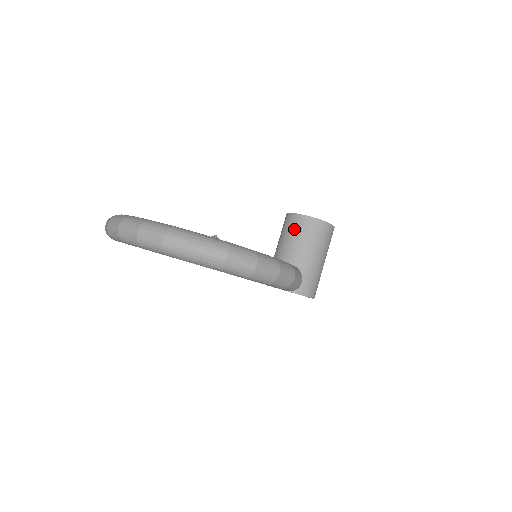
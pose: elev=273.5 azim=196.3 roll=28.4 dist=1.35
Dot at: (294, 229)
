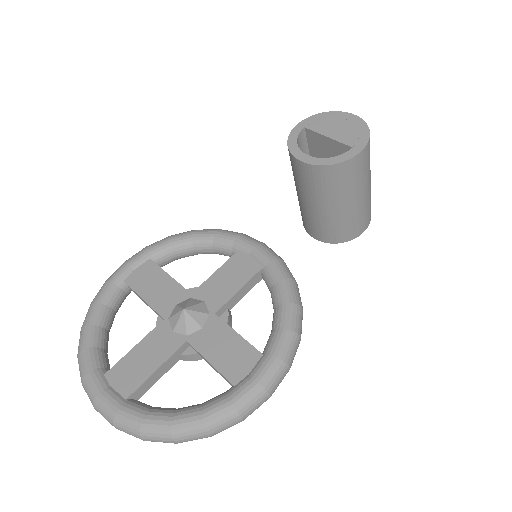
Dot at: (300, 178)
